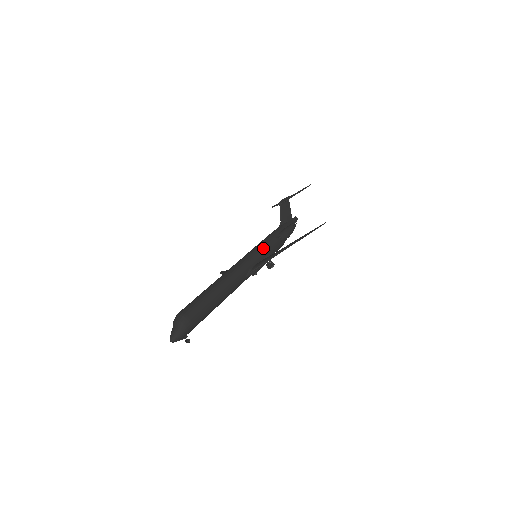
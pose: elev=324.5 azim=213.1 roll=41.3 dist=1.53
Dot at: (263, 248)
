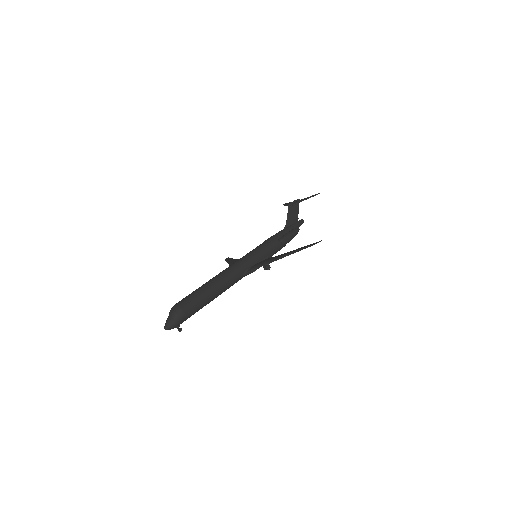
Dot at: (263, 250)
